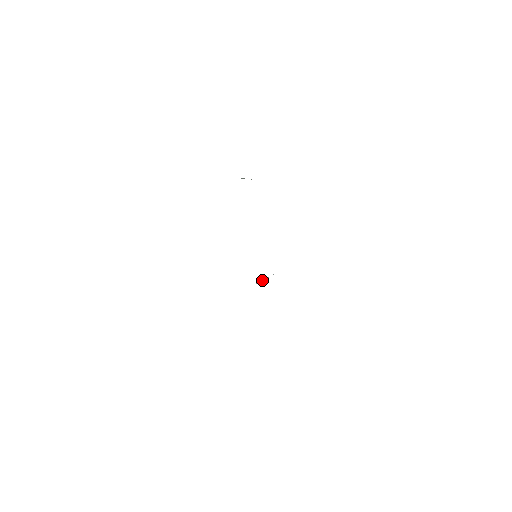
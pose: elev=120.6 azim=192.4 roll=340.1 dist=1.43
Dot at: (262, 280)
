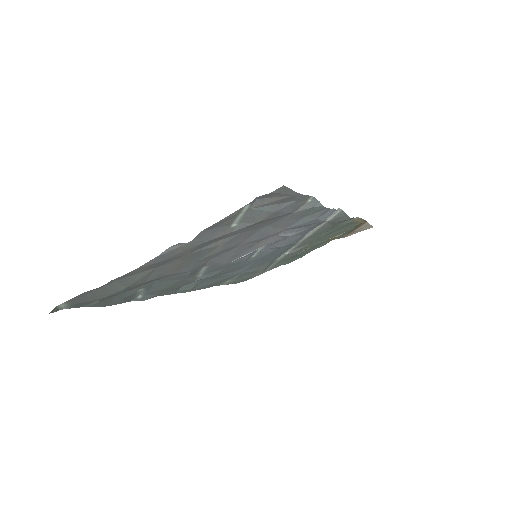
Dot at: (241, 257)
